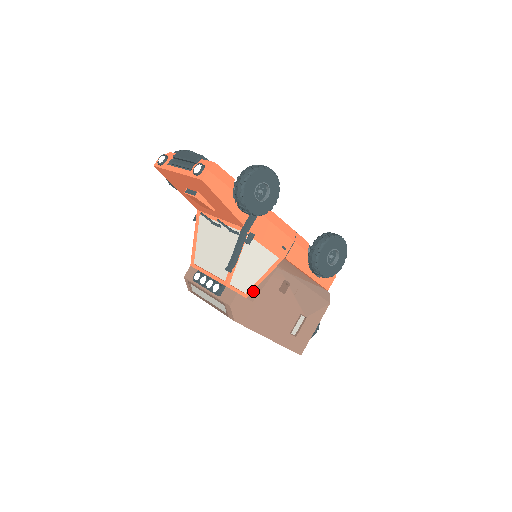
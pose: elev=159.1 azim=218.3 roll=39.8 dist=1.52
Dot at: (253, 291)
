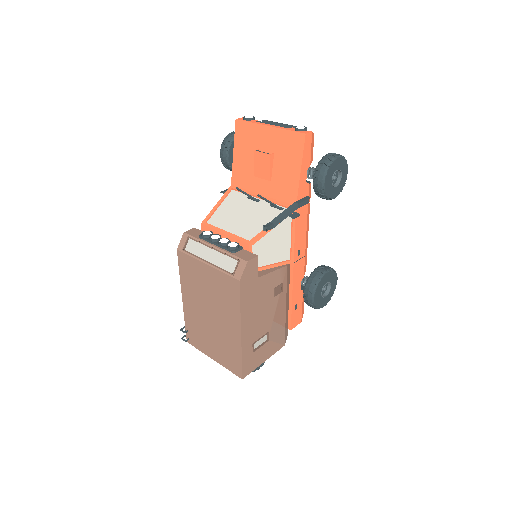
Dot at: (259, 271)
